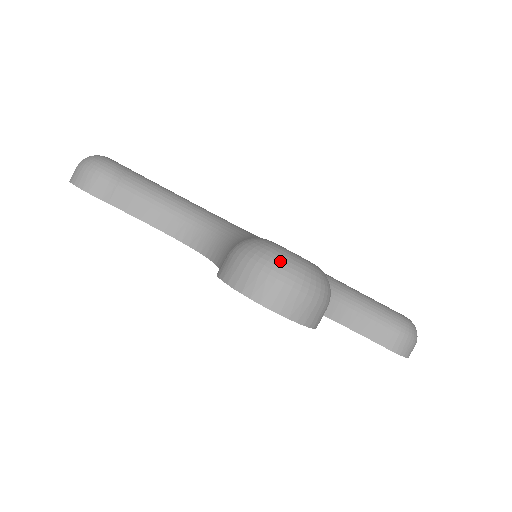
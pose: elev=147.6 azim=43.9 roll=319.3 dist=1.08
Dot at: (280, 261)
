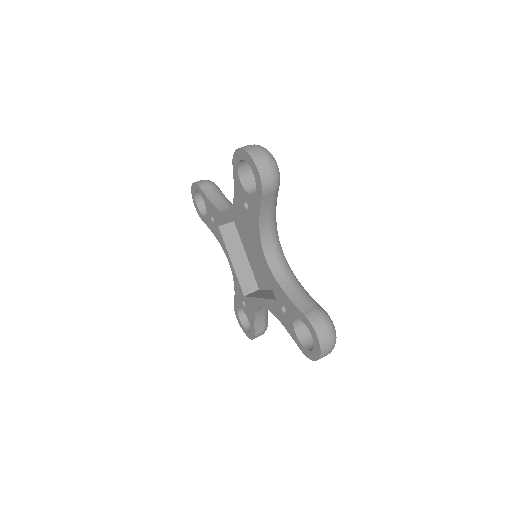
Dot at: occluded
